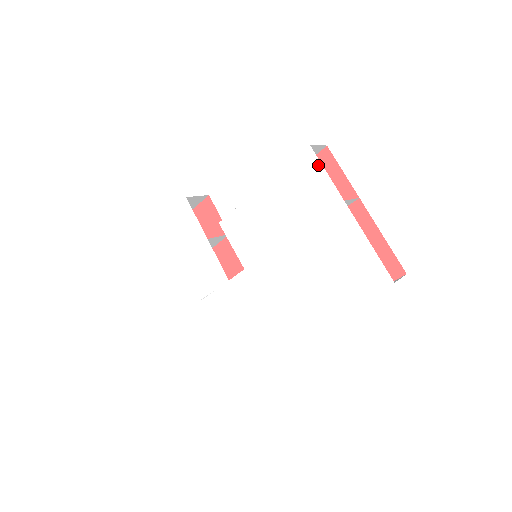
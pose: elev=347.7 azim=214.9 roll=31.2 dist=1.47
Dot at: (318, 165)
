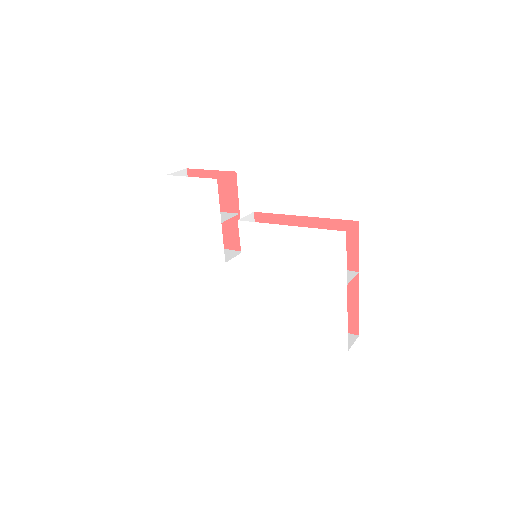
Dot at: (343, 249)
